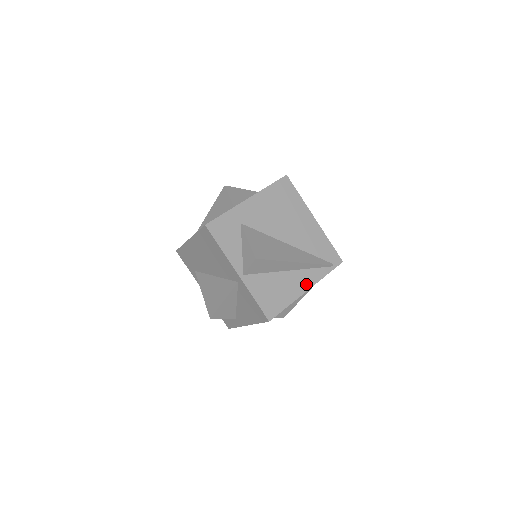
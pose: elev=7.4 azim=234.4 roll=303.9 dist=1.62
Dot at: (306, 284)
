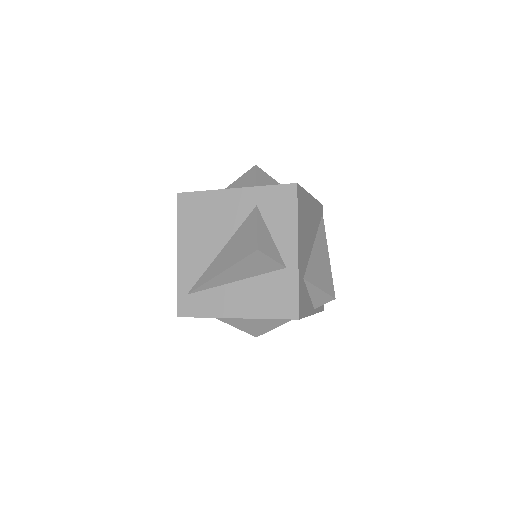
Dot at: occluded
